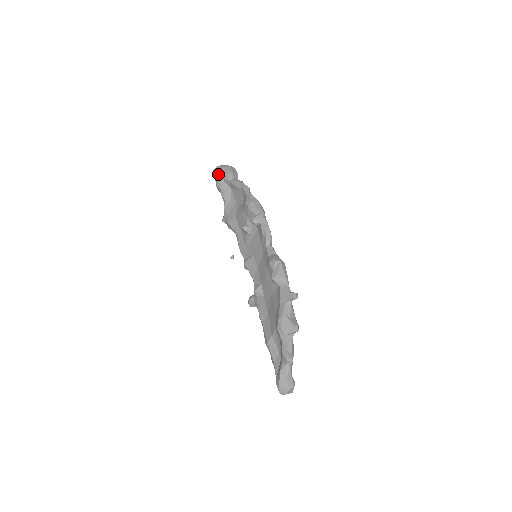
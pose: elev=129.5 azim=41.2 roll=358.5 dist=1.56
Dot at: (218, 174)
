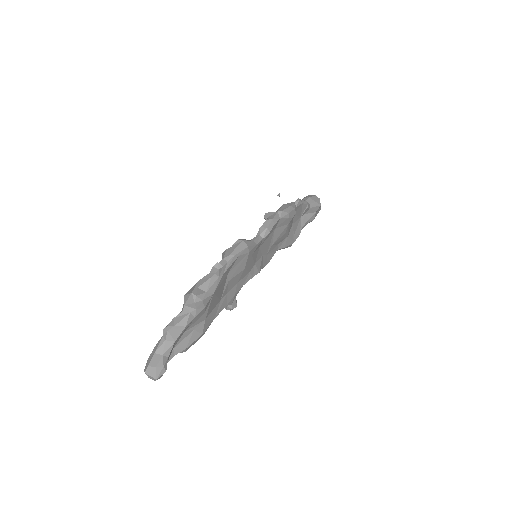
Dot at: occluded
